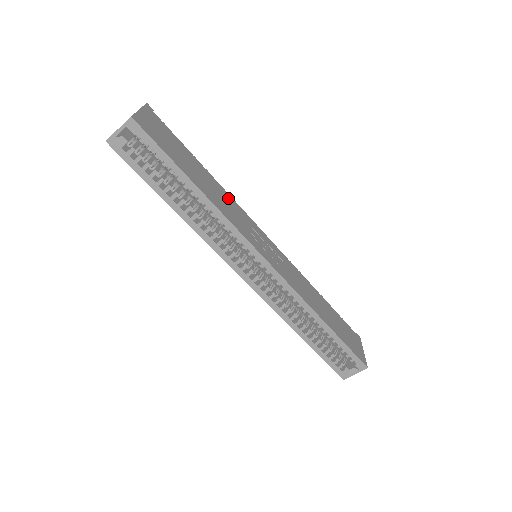
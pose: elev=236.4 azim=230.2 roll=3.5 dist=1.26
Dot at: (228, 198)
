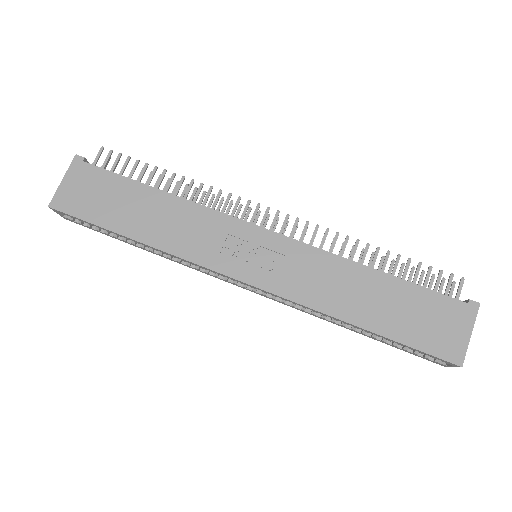
Dot at: (190, 212)
